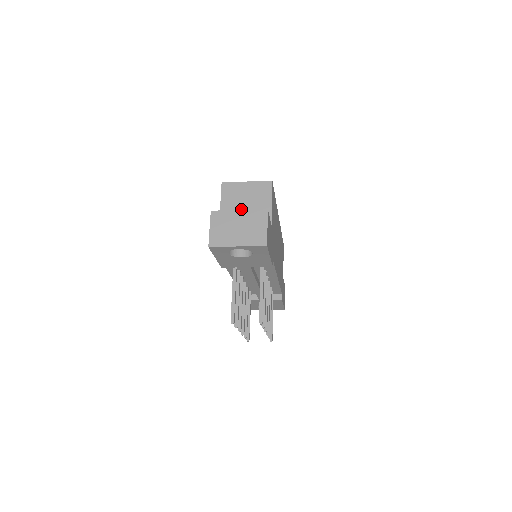
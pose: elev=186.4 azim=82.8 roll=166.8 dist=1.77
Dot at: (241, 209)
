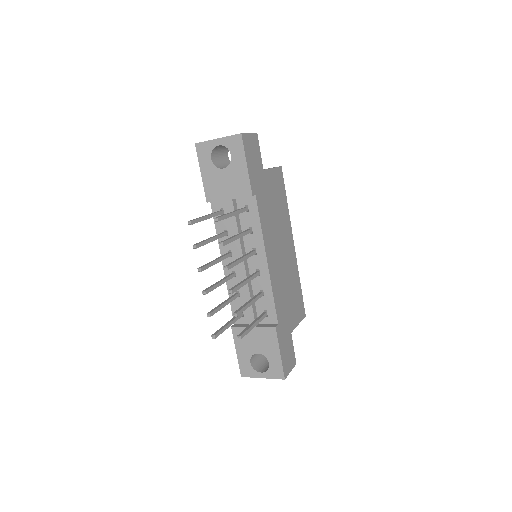
Dot at: occluded
